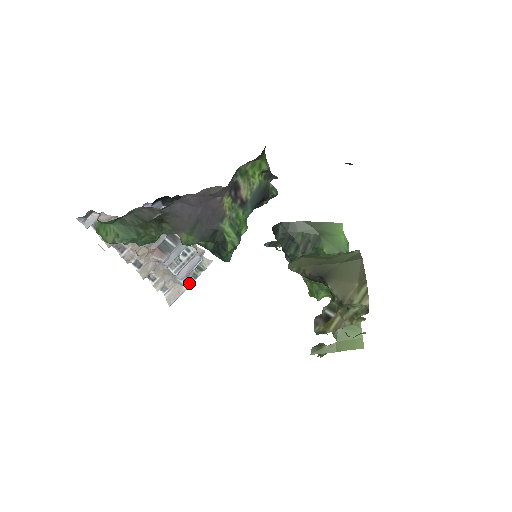
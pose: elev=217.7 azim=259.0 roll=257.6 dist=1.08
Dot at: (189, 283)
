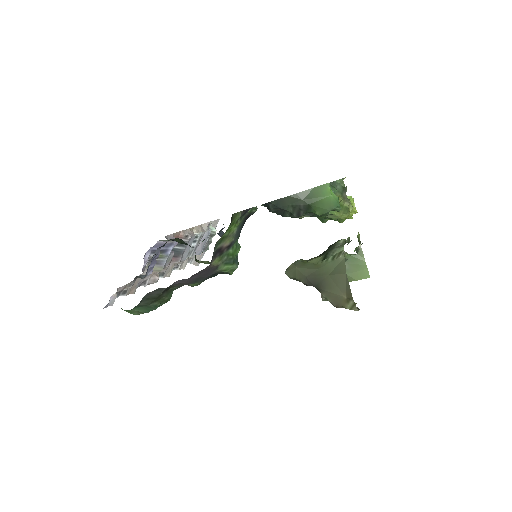
Dot at: (207, 249)
